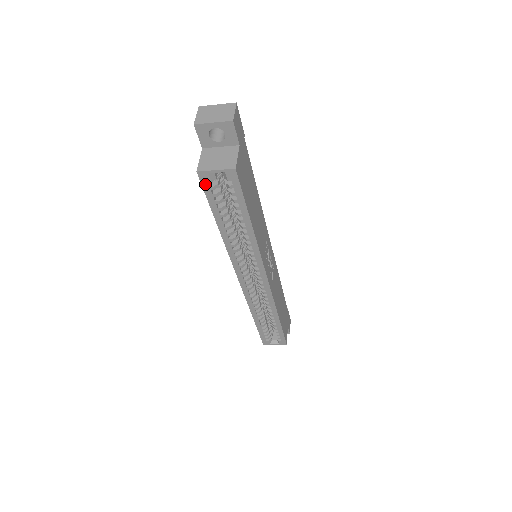
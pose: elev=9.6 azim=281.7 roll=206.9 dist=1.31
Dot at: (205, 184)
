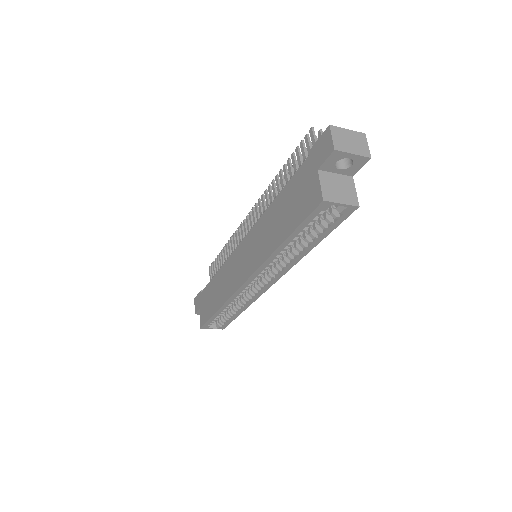
Dot at: (317, 211)
